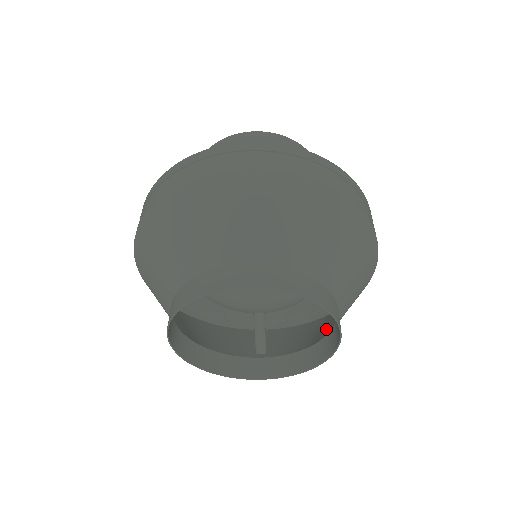
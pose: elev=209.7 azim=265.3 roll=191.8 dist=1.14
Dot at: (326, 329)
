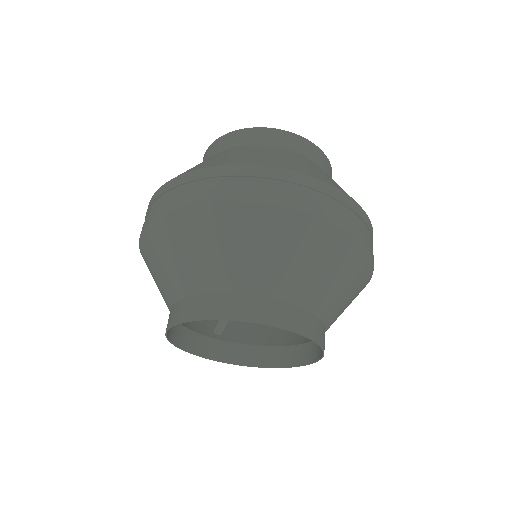
Dot at: (282, 332)
